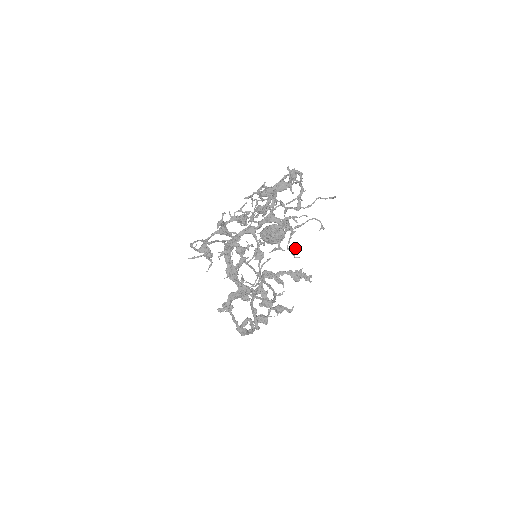
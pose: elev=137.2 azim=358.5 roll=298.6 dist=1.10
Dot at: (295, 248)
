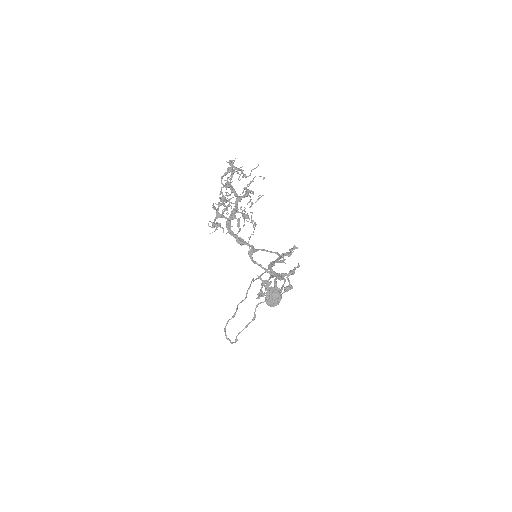
Dot at: (260, 197)
